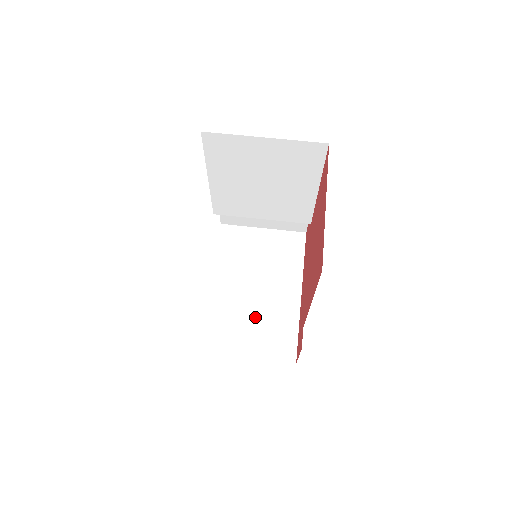
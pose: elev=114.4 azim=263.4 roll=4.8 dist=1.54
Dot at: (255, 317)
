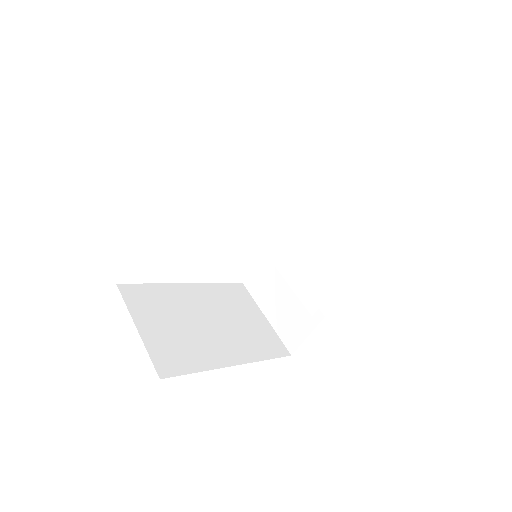
Dot at: (183, 326)
